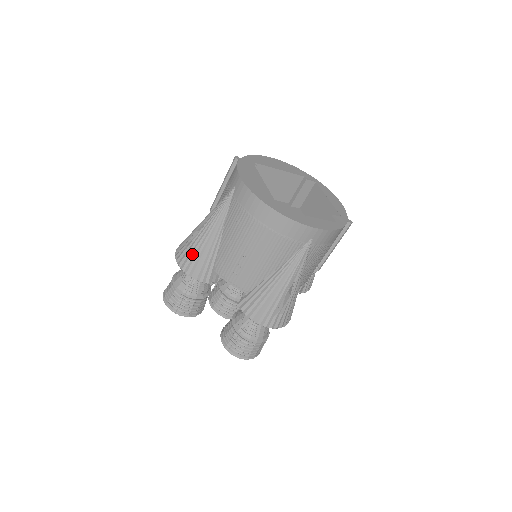
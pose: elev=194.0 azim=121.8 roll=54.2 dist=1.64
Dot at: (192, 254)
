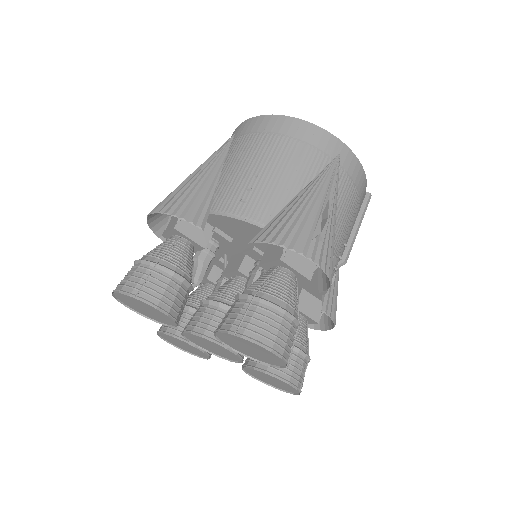
Dot at: (178, 194)
